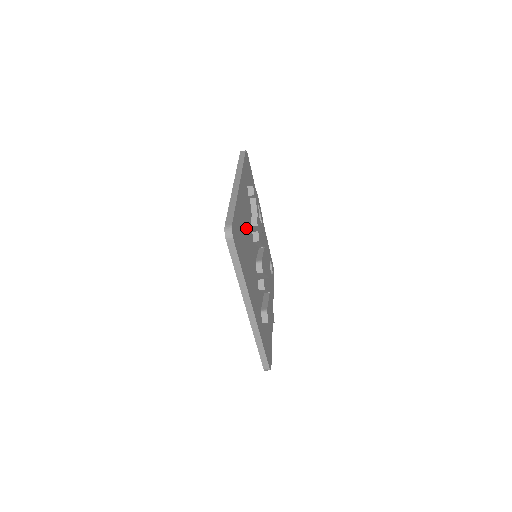
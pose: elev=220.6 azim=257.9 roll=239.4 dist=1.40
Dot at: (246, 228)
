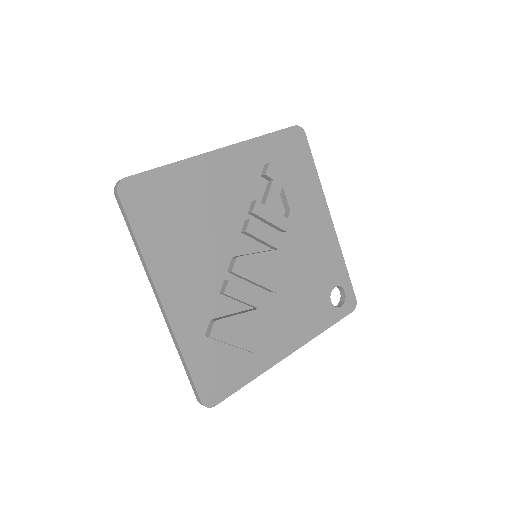
Dot at: (211, 205)
